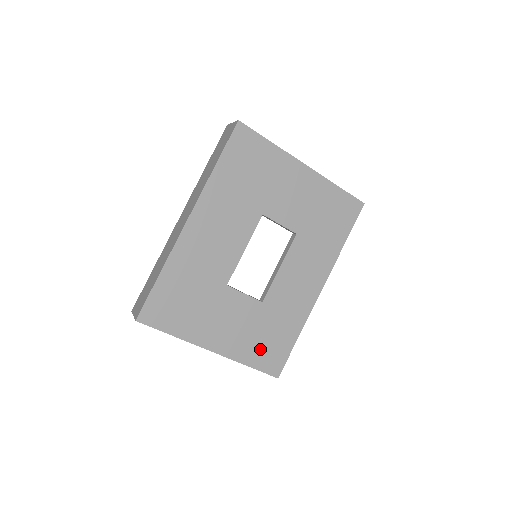
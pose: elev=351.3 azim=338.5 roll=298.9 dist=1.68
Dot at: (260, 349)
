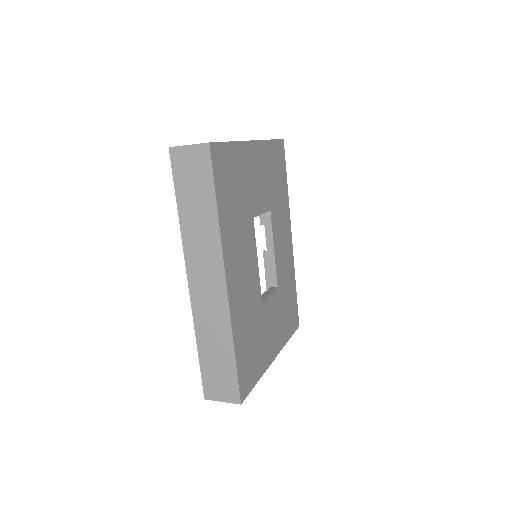
Dot at: (288, 321)
